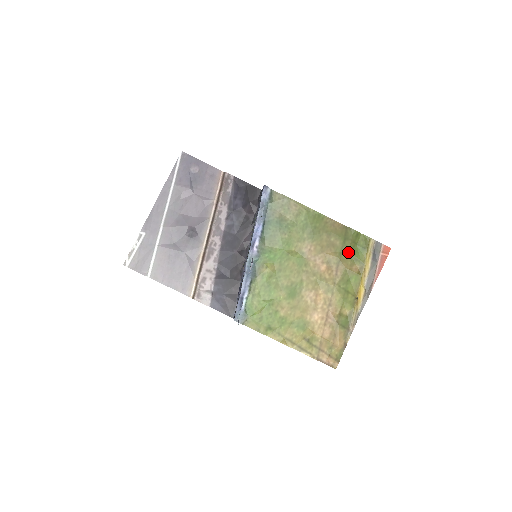
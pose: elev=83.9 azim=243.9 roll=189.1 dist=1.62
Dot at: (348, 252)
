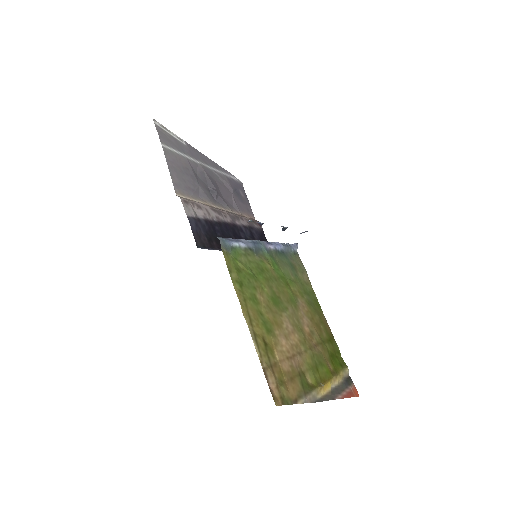
Dot at: (328, 350)
